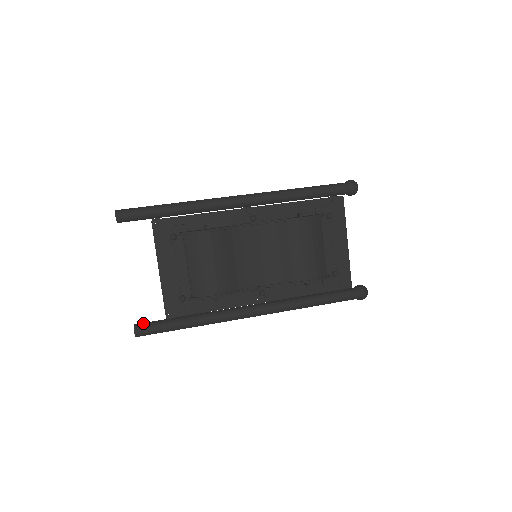
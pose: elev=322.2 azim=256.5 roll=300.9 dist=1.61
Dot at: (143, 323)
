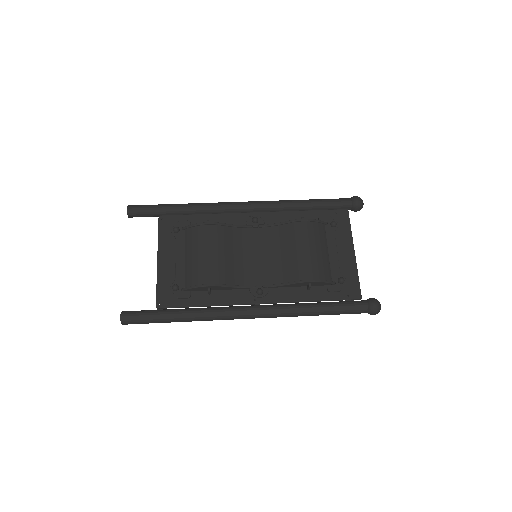
Dot at: occluded
